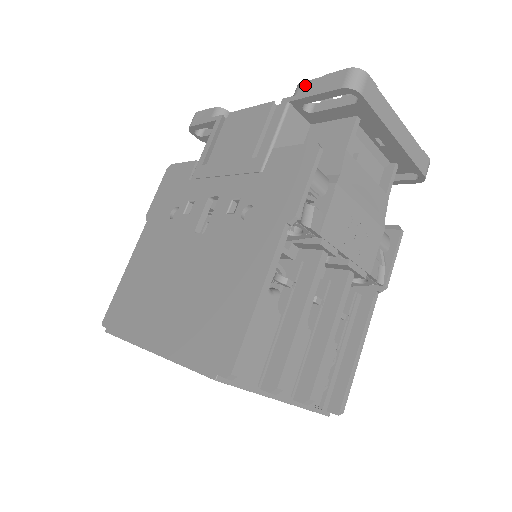
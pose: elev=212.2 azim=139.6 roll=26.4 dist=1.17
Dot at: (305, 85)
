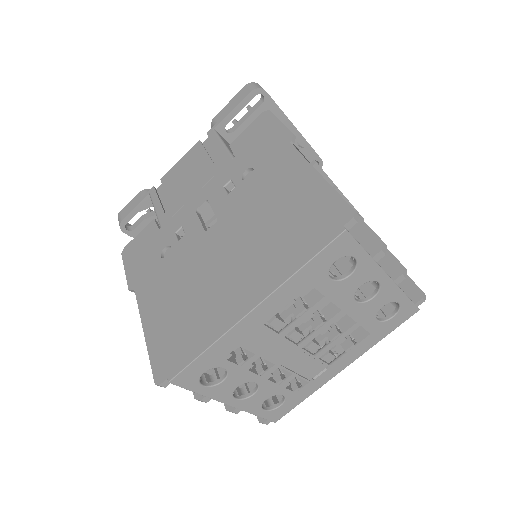
Dot at: (219, 115)
